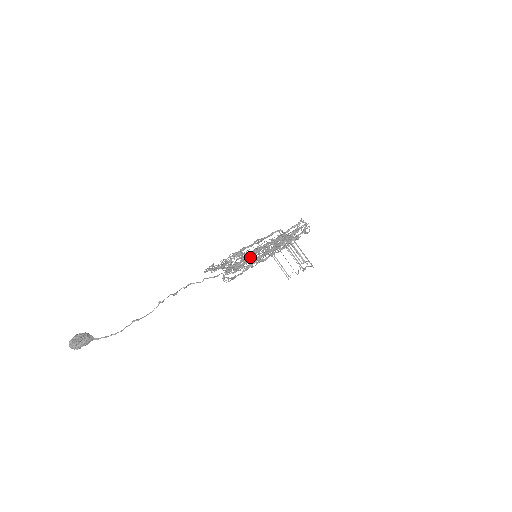
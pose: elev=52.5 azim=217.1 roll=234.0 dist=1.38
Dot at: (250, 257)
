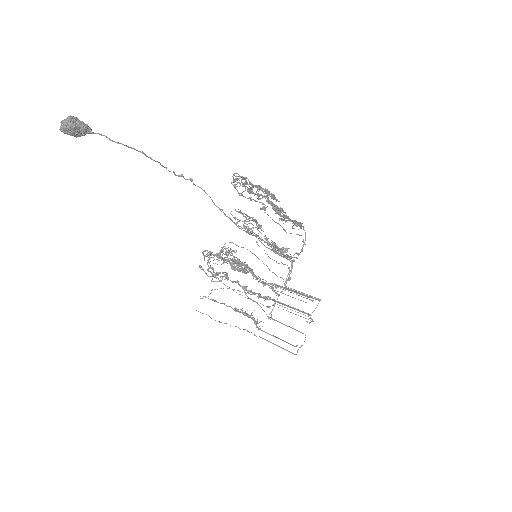
Dot at: (253, 219)
